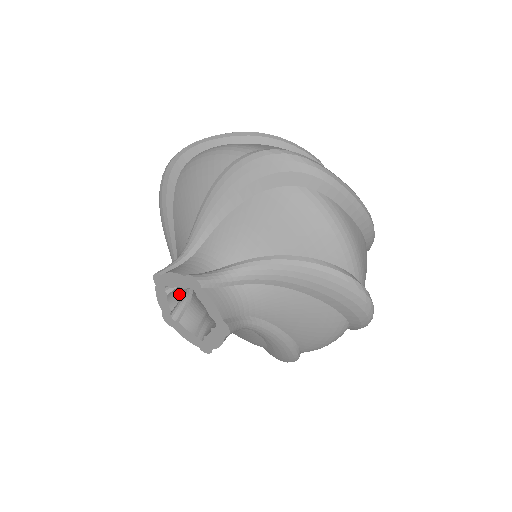
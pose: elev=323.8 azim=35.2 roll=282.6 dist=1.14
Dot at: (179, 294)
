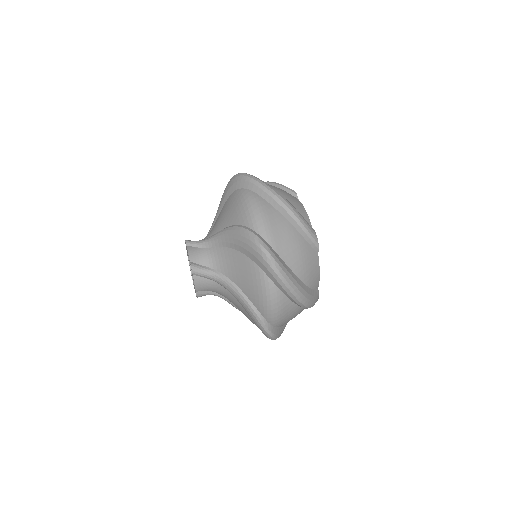
Dot at: occluded
